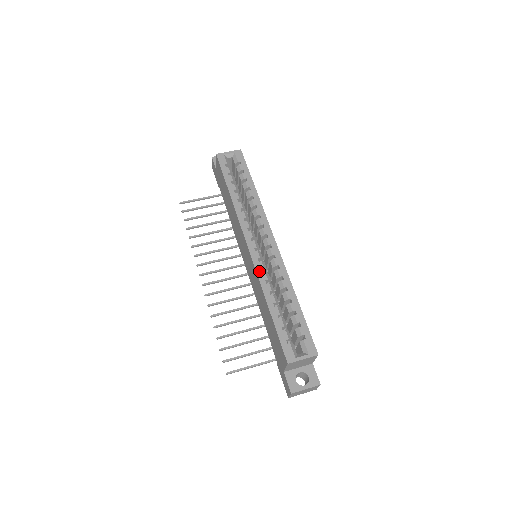
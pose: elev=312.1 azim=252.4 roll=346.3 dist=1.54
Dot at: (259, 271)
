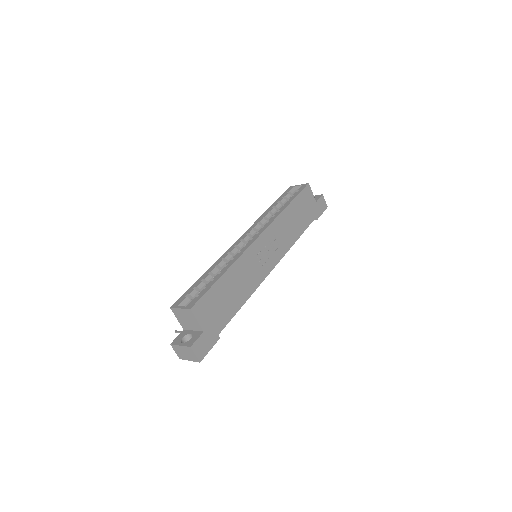
Dot at: (226, 252)
